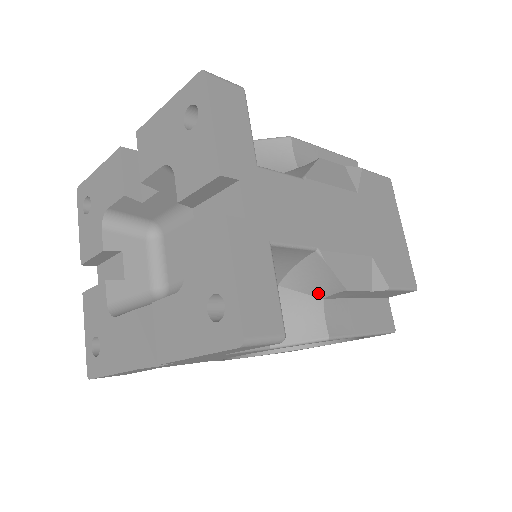
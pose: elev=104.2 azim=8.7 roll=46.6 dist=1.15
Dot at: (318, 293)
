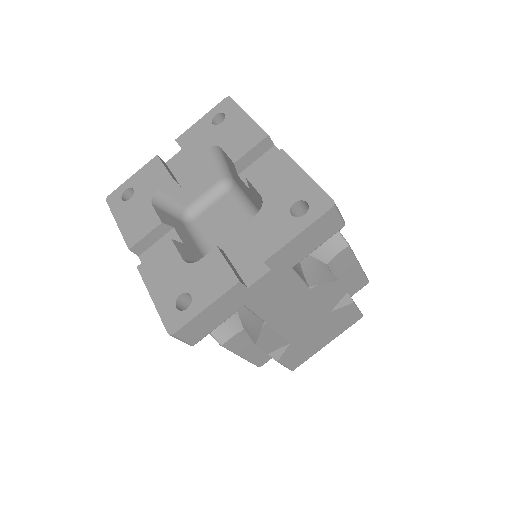
Dot at: (245, 326)
